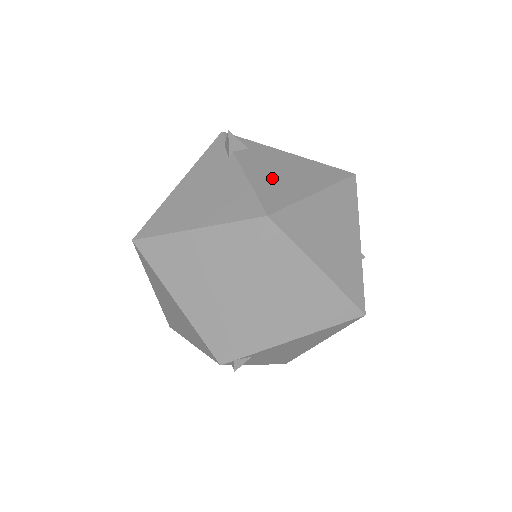
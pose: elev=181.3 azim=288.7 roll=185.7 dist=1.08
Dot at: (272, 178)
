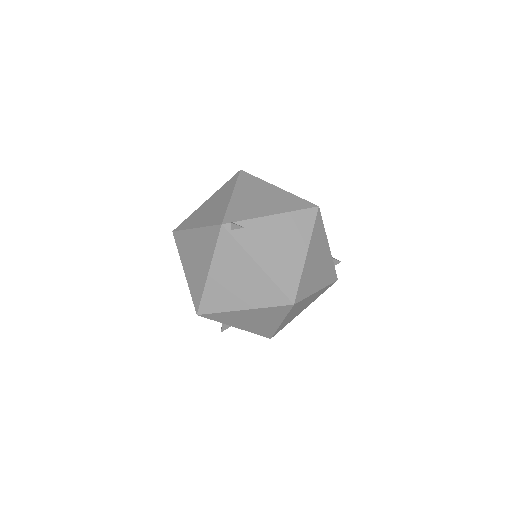
Dot at: occluded
